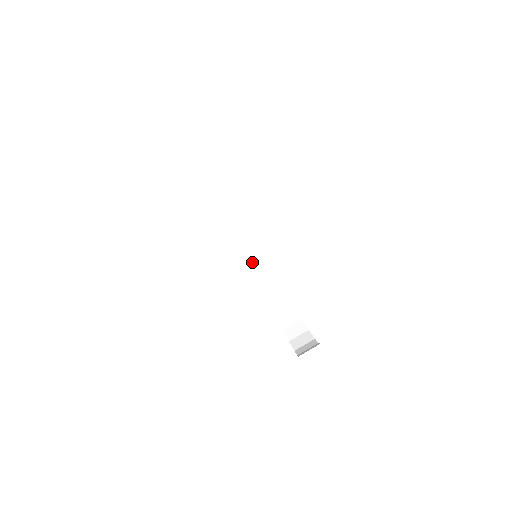
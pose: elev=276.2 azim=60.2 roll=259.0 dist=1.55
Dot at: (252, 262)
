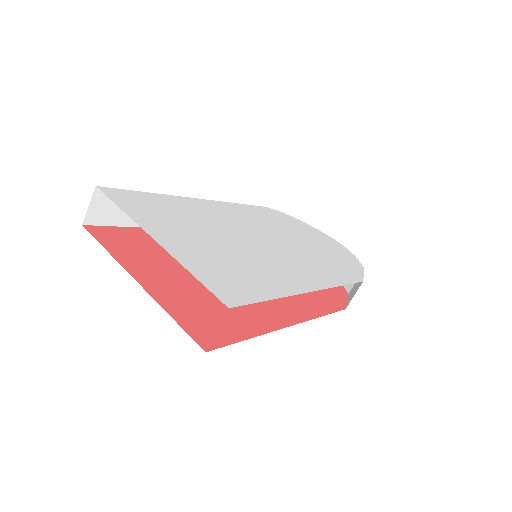
Dot at: occluded
